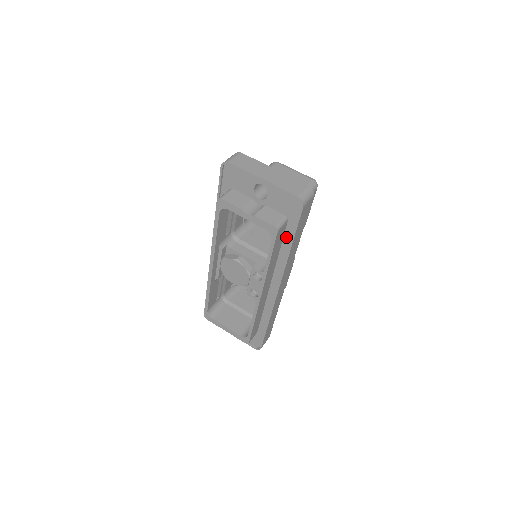
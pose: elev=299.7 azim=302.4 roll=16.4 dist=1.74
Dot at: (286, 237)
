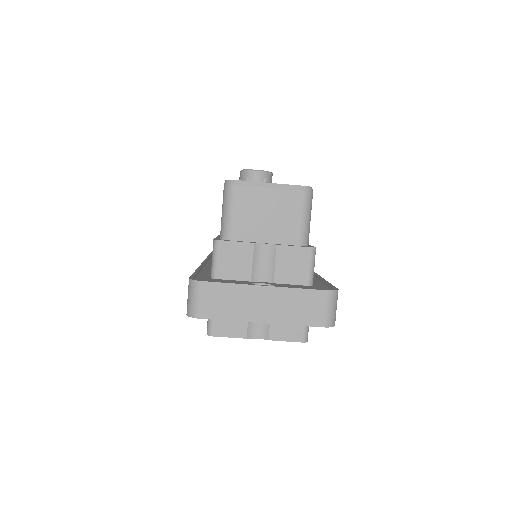
Dot at: occluded
